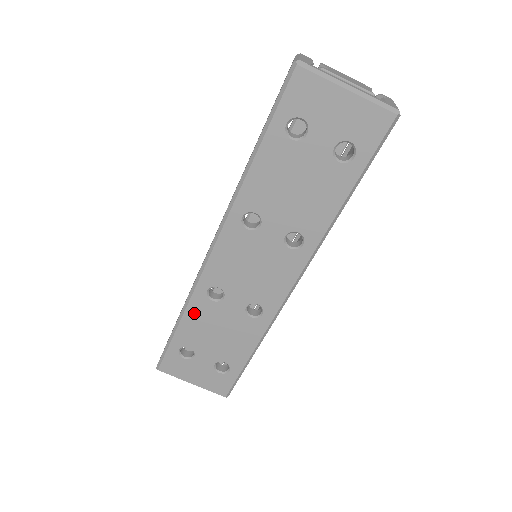
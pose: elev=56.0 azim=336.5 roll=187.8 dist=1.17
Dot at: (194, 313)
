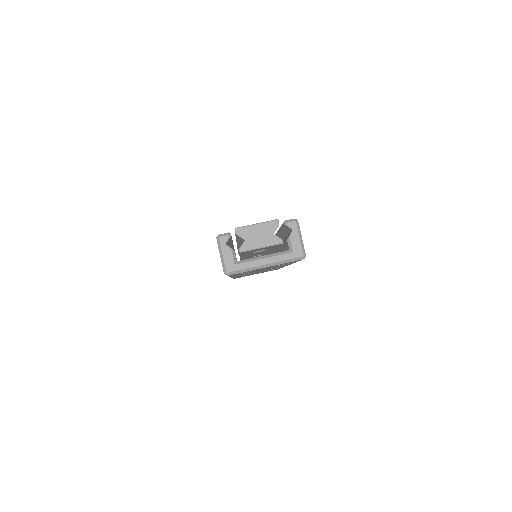
Dot at: occluded
